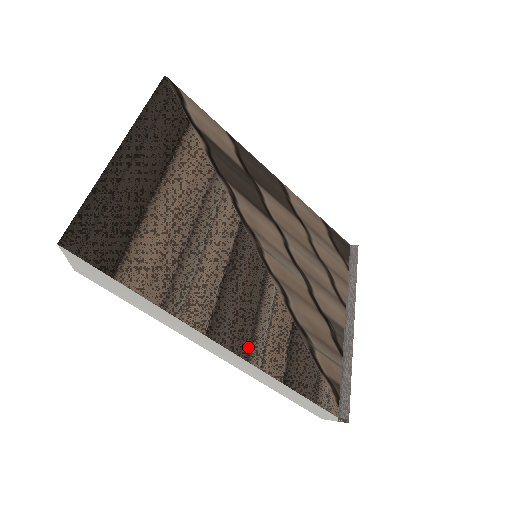
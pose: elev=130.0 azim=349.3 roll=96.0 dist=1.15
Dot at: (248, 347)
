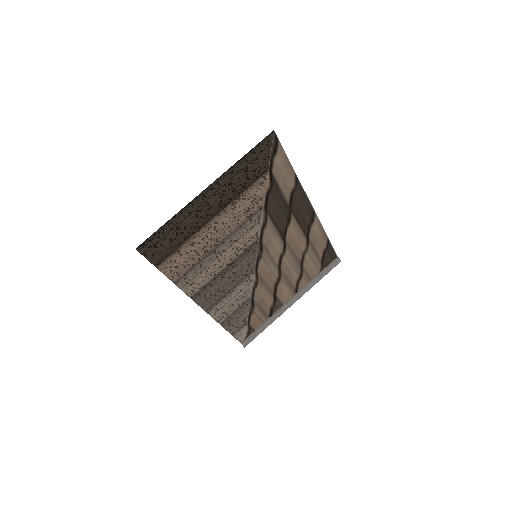
Dot at: (211, 306)
